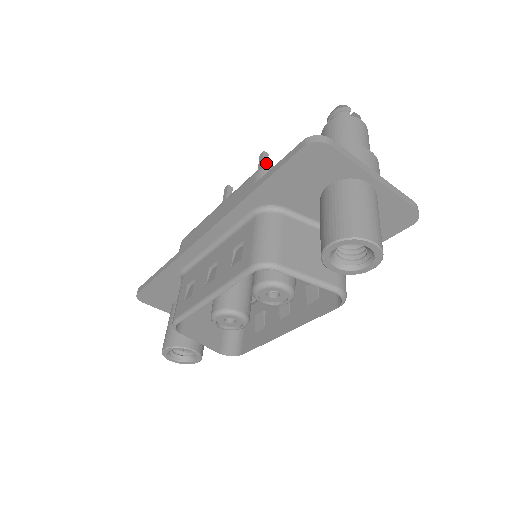
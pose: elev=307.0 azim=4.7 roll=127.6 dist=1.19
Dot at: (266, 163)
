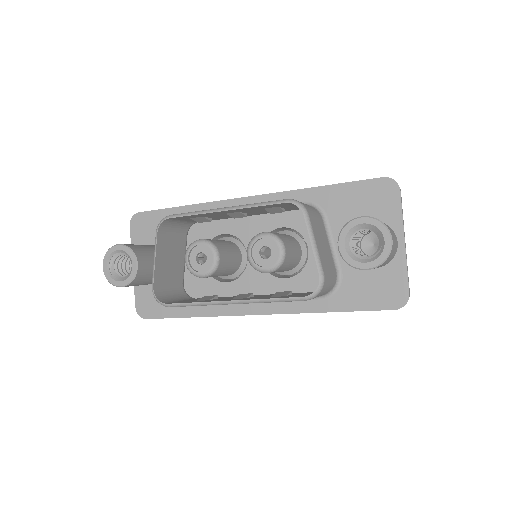
Dot at: occluded
